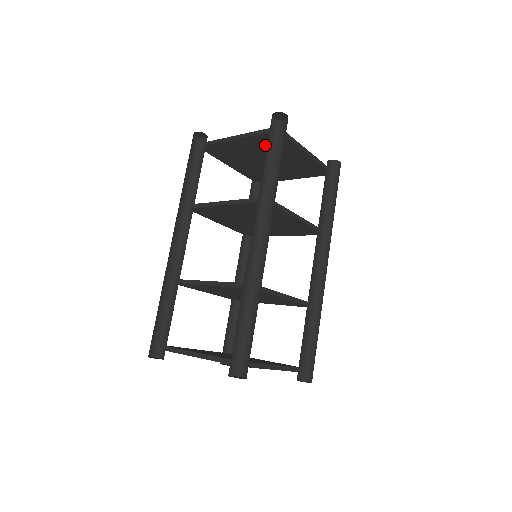
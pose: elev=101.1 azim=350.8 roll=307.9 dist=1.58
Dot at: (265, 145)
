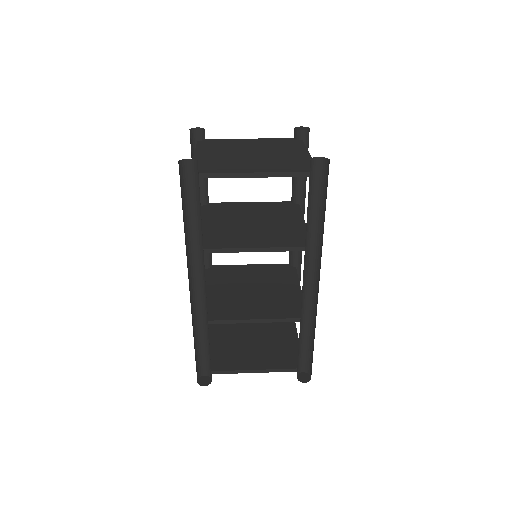
Dot at: occluded
